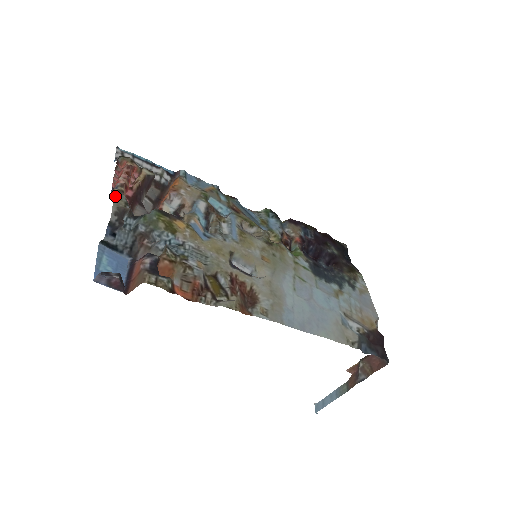
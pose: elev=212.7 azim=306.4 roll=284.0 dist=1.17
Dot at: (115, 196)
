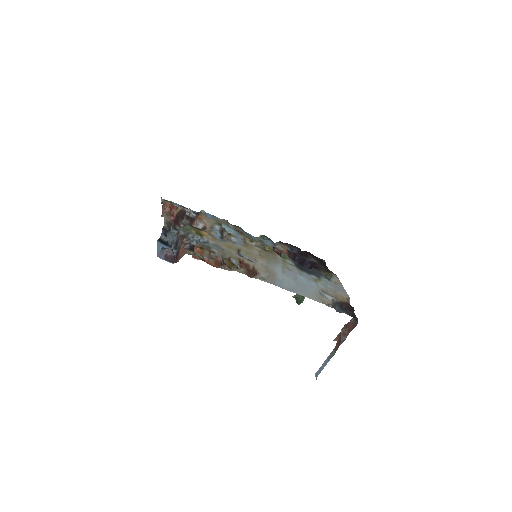
Dot at: (165, 216)
